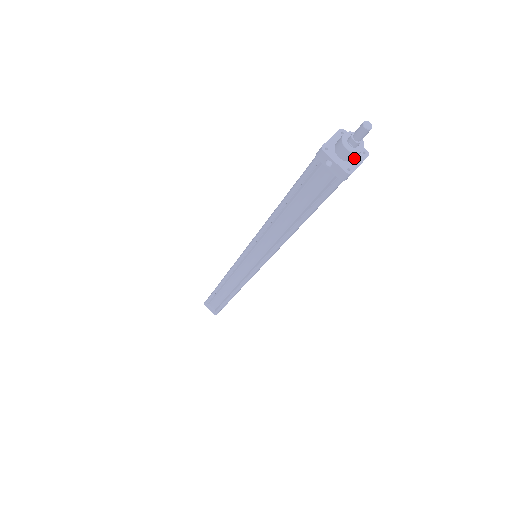
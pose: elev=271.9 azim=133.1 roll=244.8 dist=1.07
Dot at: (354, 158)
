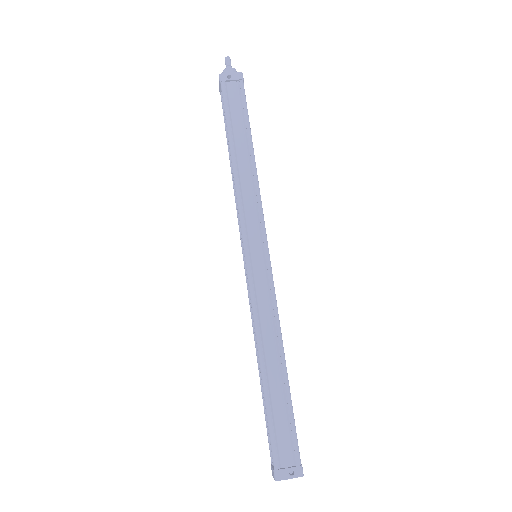
Dot at: occluded
